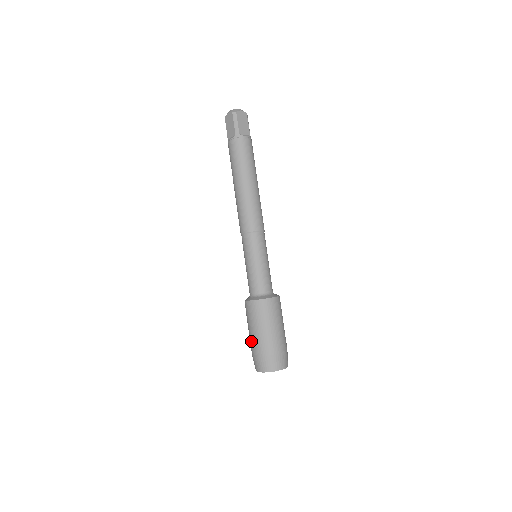
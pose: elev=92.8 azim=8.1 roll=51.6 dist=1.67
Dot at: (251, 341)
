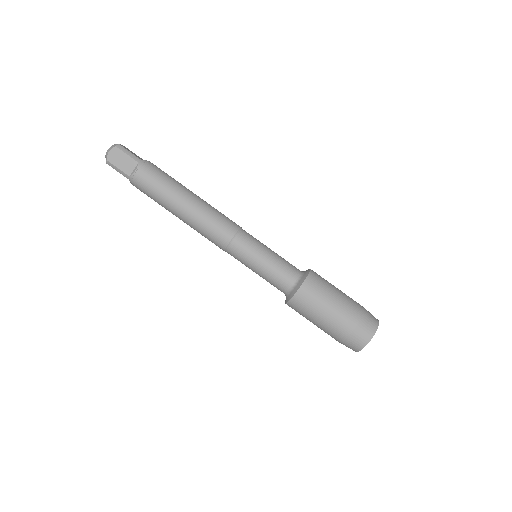
Dot at: occluded
